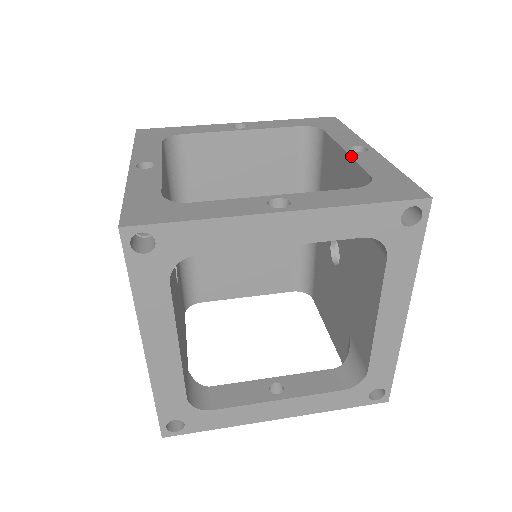
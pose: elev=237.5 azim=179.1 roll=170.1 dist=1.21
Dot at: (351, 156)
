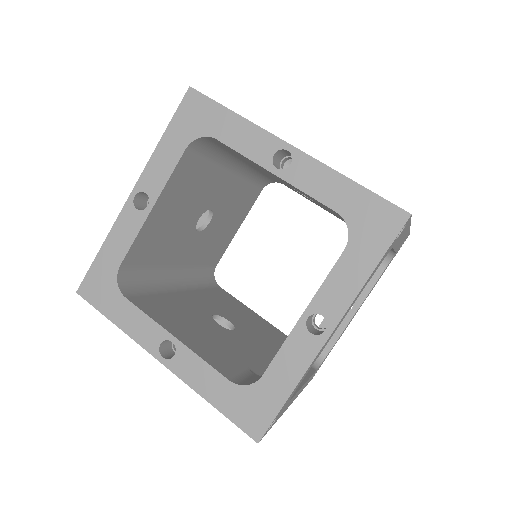
Dot at: (290, 184)
